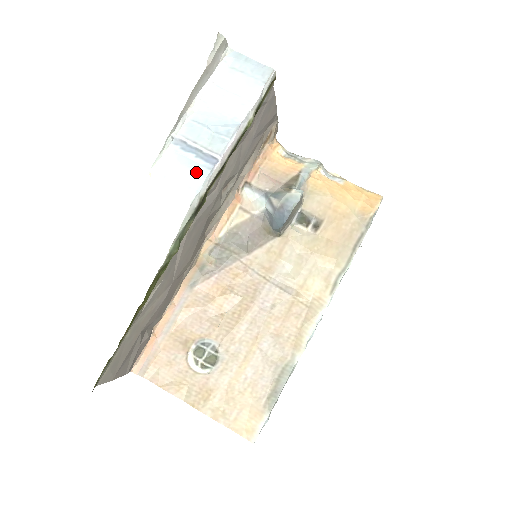
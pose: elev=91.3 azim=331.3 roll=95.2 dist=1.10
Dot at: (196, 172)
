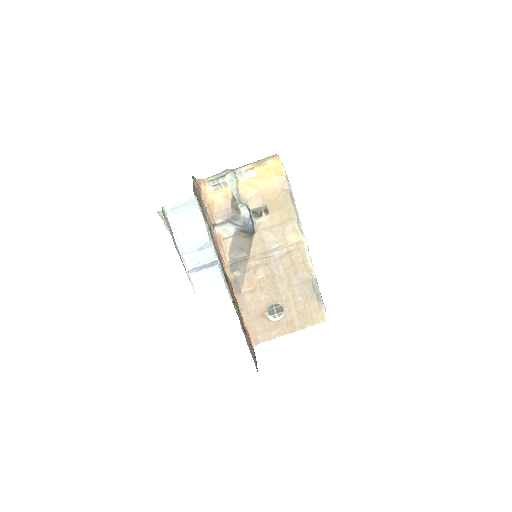
Dot at: (214, 275)
